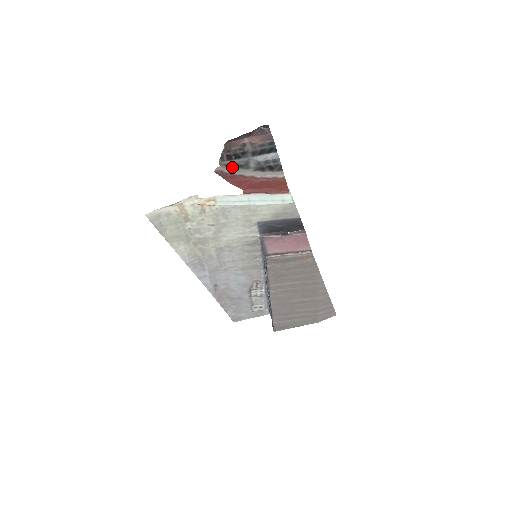
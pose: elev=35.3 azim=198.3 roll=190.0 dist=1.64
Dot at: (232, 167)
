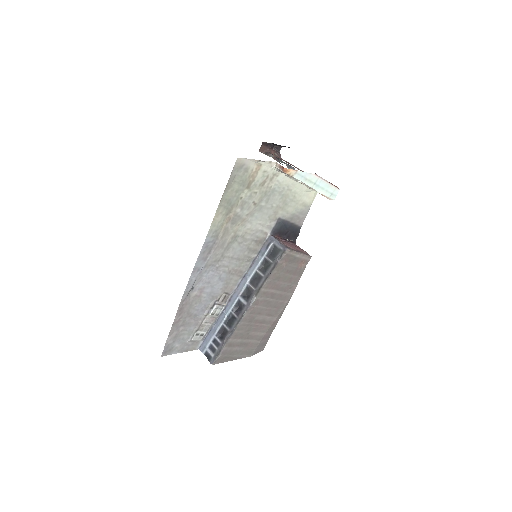
Dot at: occluded
